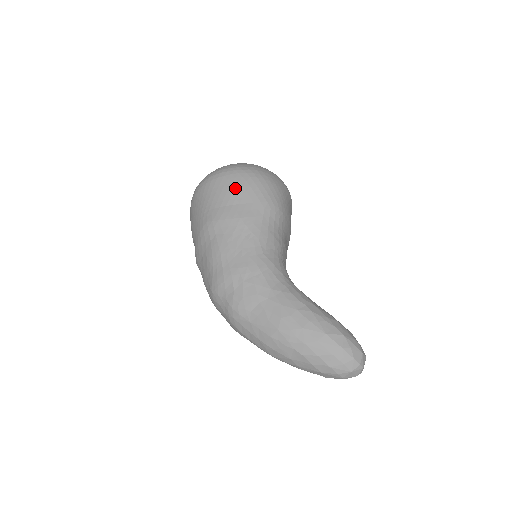
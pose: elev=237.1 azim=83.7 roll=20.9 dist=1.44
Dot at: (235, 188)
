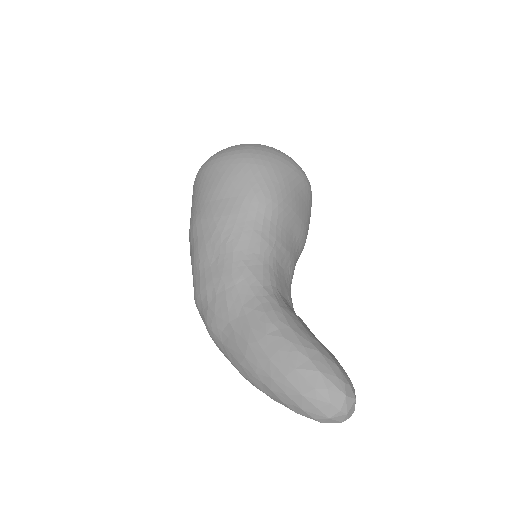
Dot at: (220, 179)
